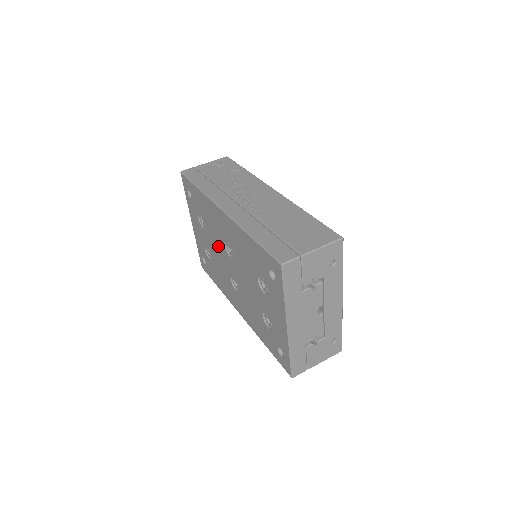
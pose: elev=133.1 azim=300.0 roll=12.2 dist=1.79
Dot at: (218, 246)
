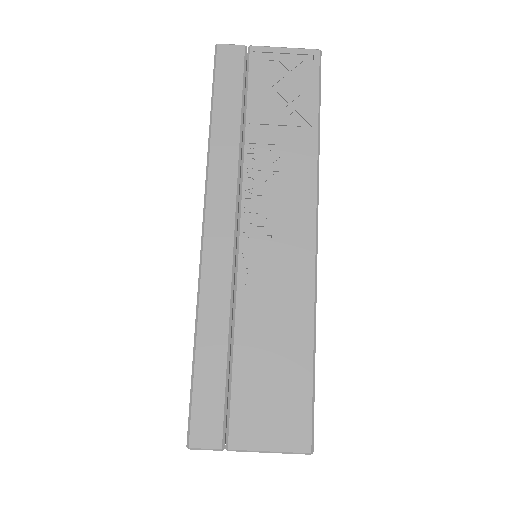
Dot at: occluded
